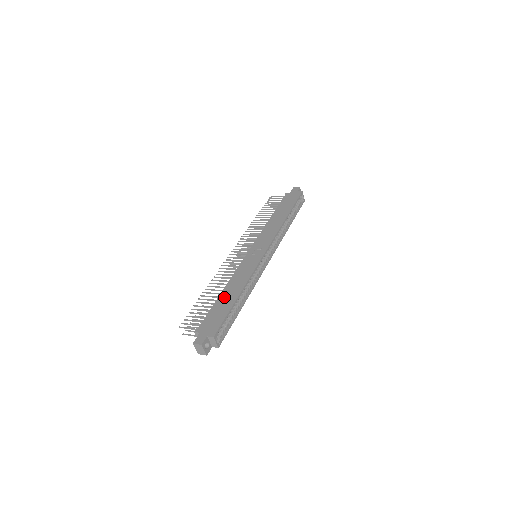
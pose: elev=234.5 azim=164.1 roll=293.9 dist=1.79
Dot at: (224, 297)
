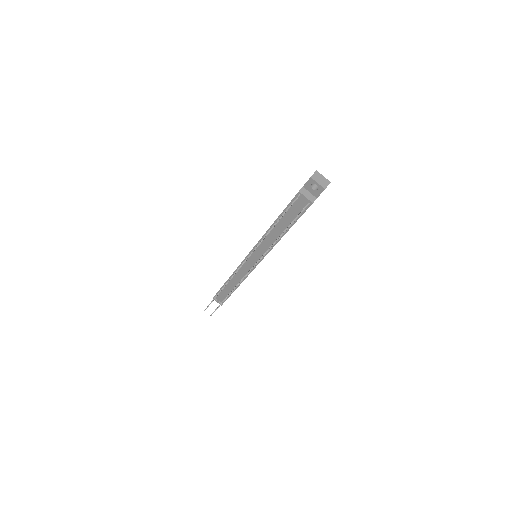
Dot at: occluded
